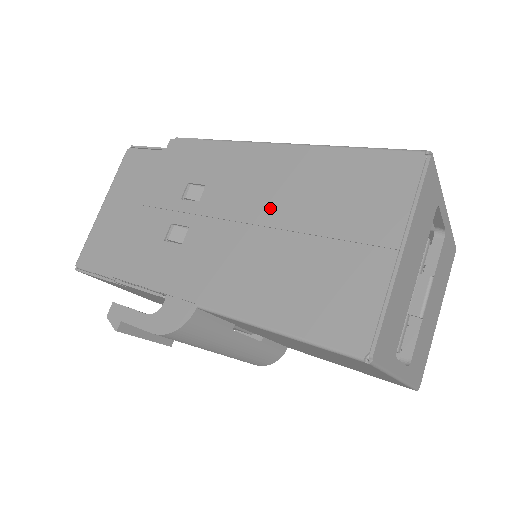
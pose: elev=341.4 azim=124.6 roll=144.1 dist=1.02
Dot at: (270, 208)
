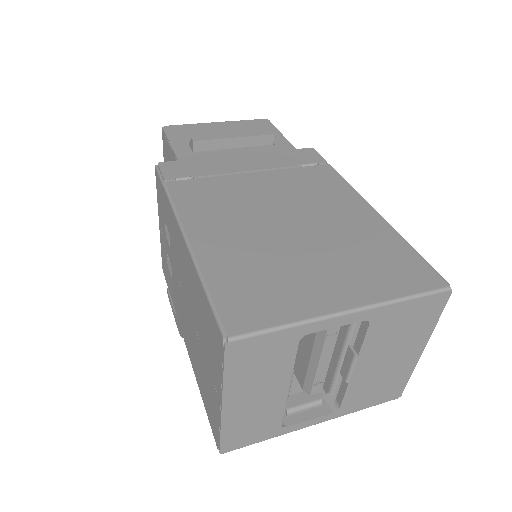
Dot at: (187, 294)
